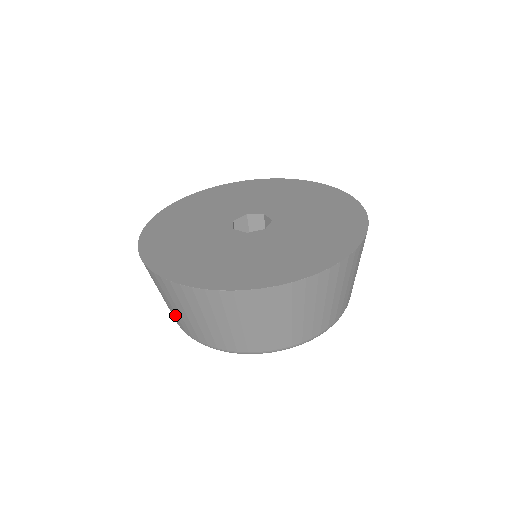
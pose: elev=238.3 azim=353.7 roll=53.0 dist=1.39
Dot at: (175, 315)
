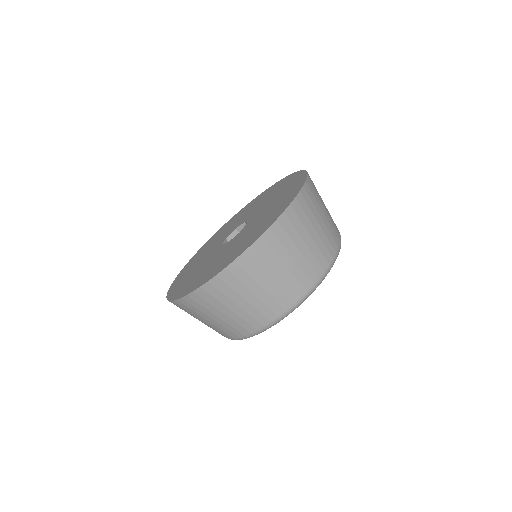
Dot at: (208, 326)
